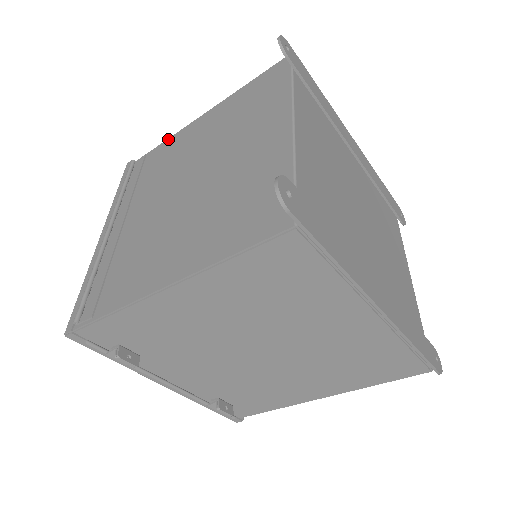
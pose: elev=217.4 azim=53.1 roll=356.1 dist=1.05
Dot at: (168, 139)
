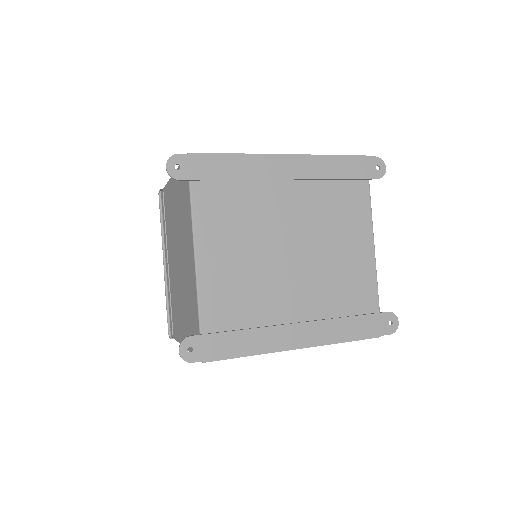
Dot at: (166, 185)
